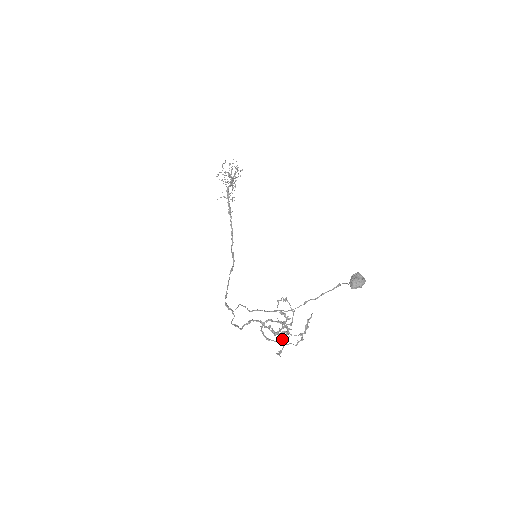
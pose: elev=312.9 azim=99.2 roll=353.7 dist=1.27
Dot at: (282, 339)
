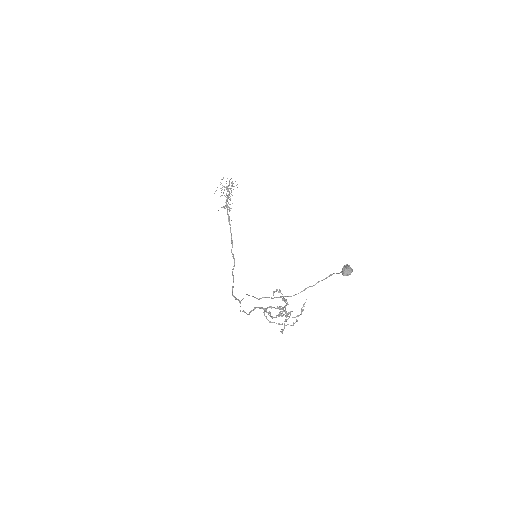
Dot at: occluded
